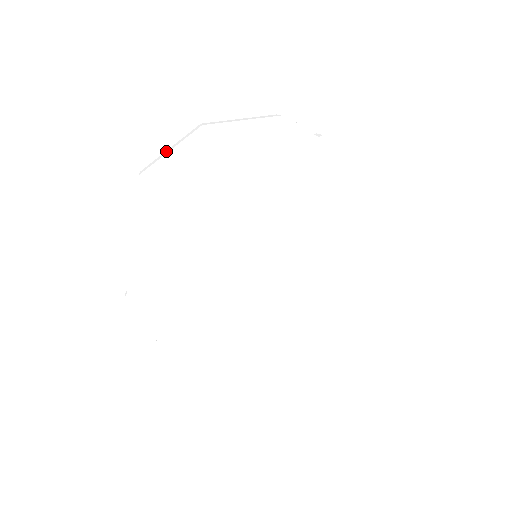
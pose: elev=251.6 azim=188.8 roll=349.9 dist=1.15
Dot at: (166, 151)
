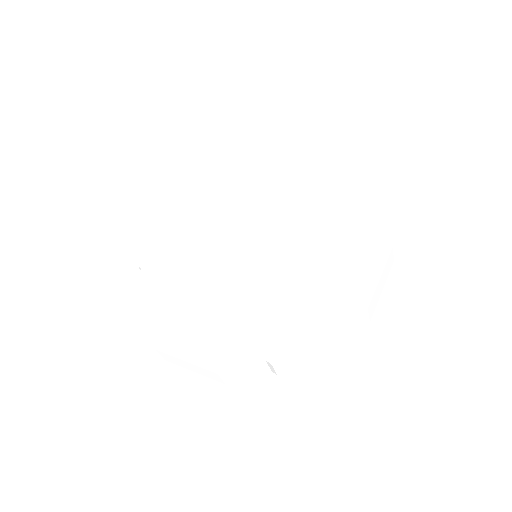
Dot at: occluded
